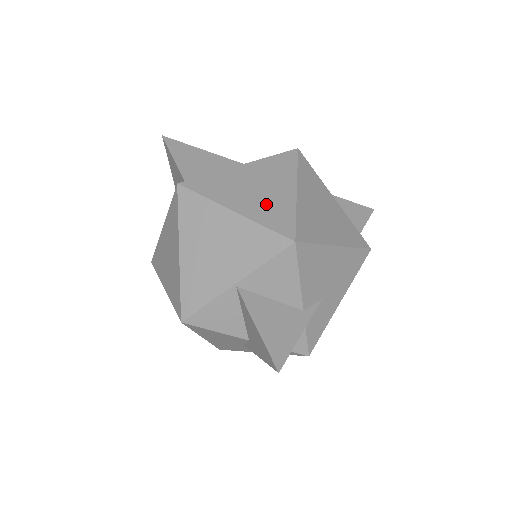
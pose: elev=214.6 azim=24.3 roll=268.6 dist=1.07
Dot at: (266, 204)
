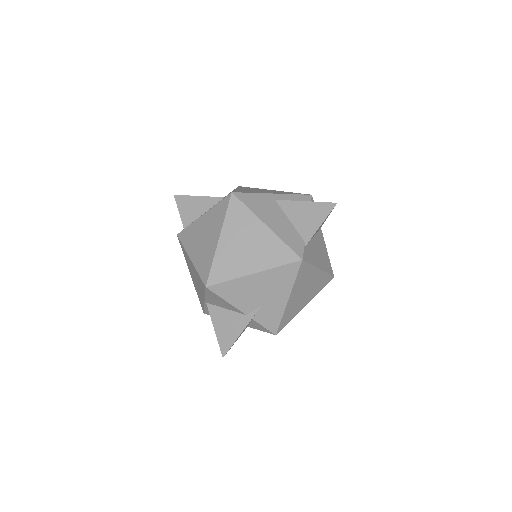
Dot at: (203, 253)
